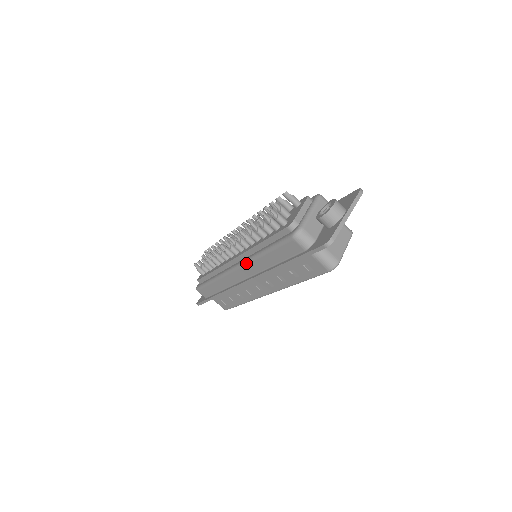
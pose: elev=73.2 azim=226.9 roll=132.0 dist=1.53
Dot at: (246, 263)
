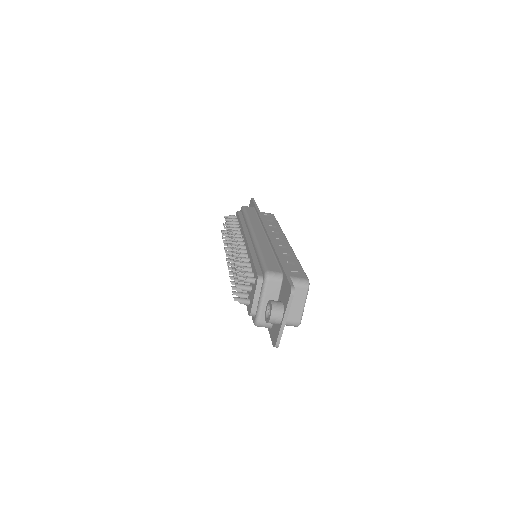
Dot at: occluded
